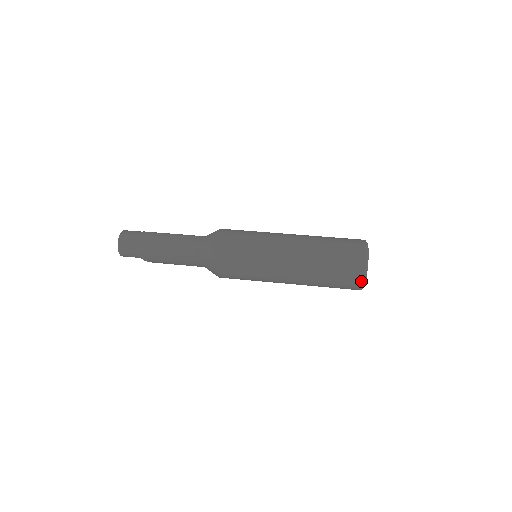
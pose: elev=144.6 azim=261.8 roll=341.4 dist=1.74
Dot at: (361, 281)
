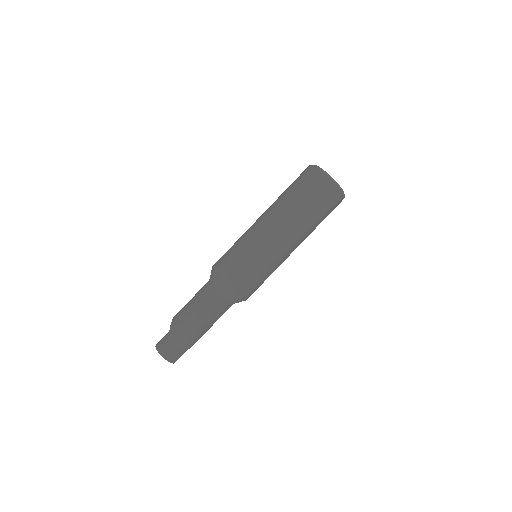
Dot at: occluded
